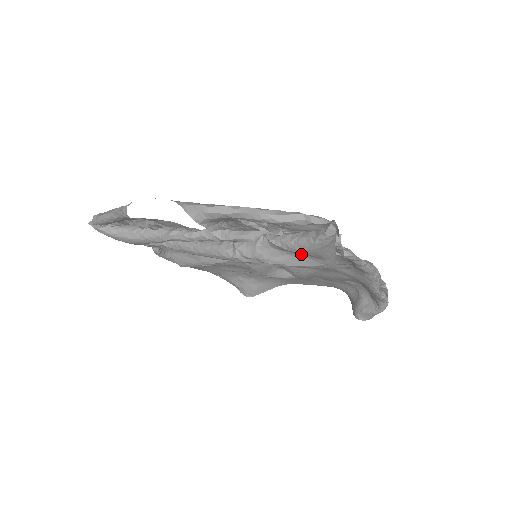
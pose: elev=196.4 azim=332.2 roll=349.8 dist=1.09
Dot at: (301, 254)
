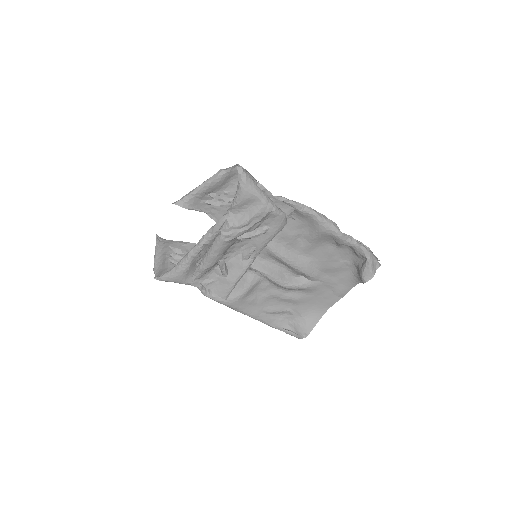
Dot at: (248, 206)
